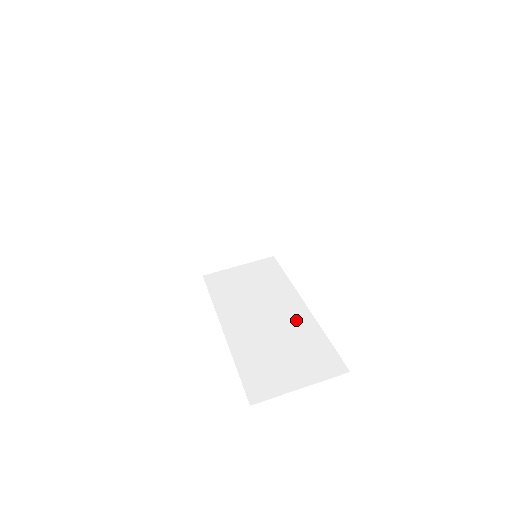
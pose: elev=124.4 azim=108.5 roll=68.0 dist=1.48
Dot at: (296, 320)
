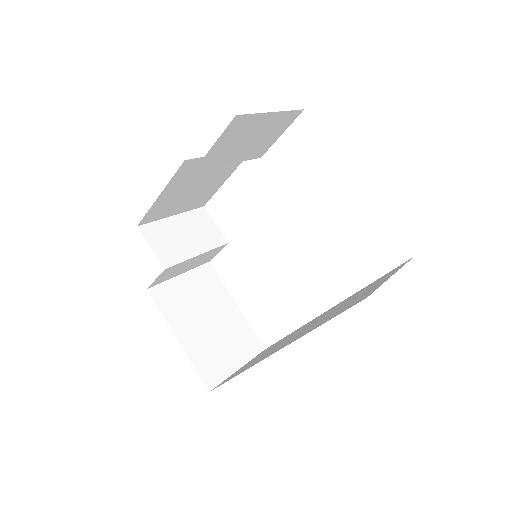
Dot at: (333, 308)
